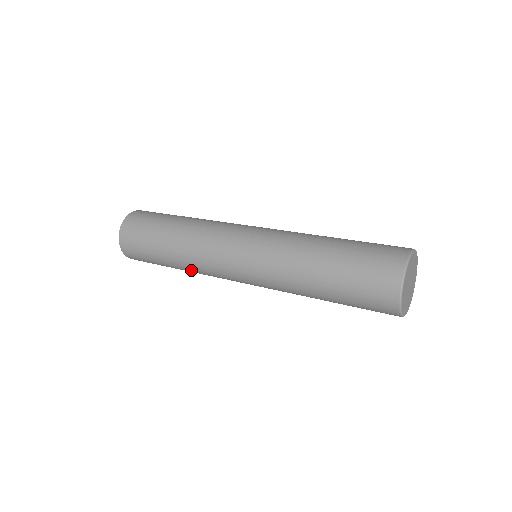
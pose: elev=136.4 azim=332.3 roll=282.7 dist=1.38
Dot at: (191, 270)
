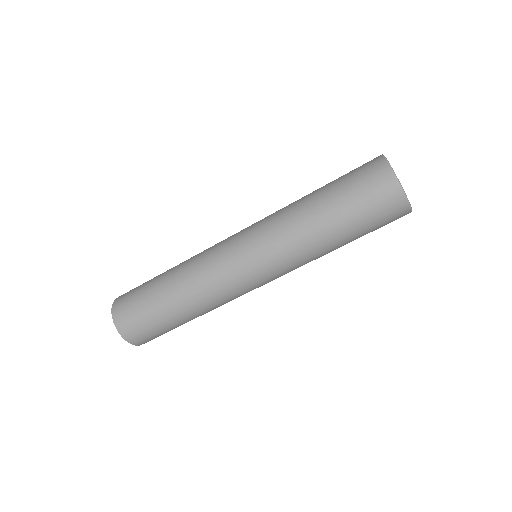
Dot at: occluded
